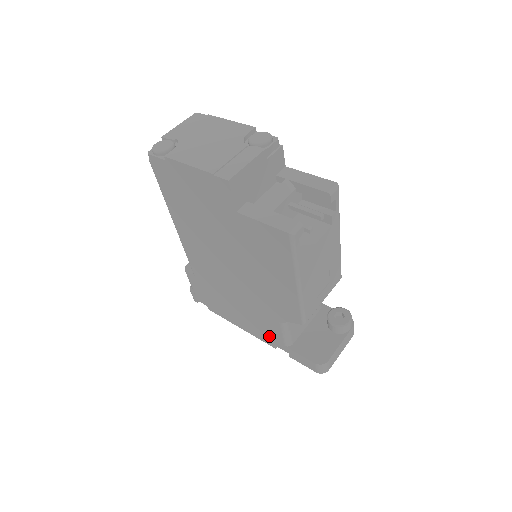
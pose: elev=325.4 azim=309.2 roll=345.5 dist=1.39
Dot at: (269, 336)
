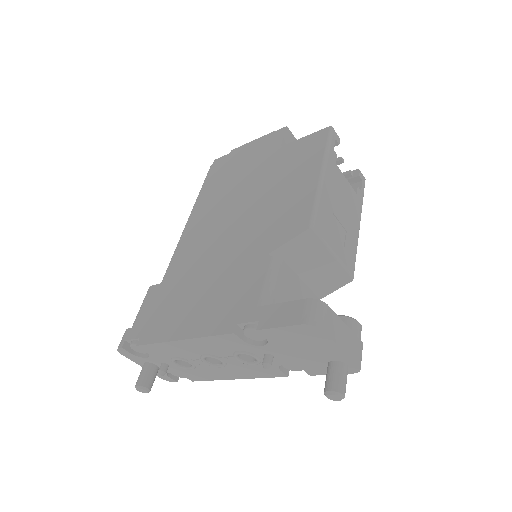
Dot at: (235, 308)
